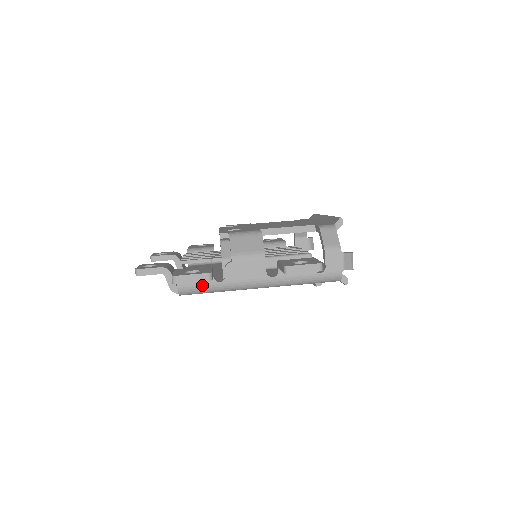
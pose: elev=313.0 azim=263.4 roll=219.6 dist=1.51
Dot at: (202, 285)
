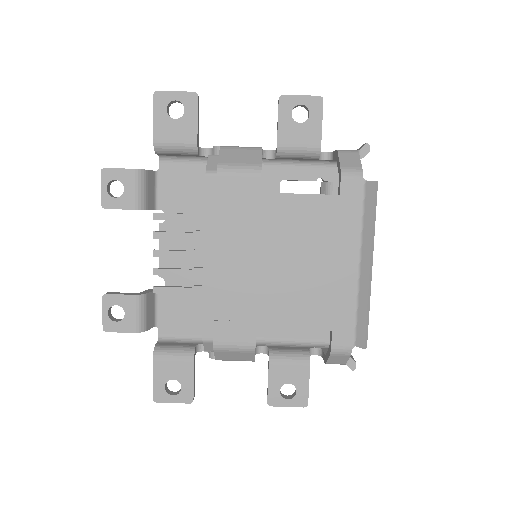
Dot at: occluded
